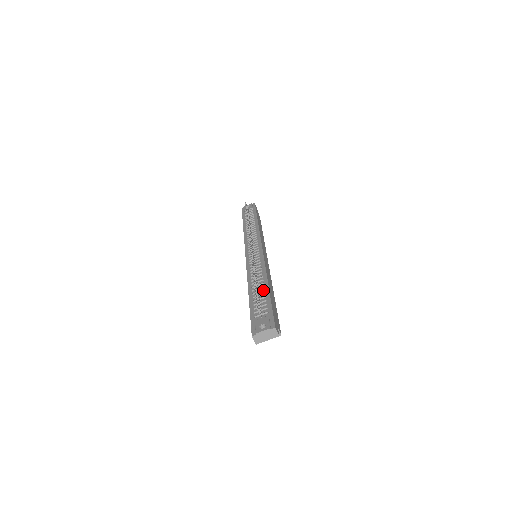
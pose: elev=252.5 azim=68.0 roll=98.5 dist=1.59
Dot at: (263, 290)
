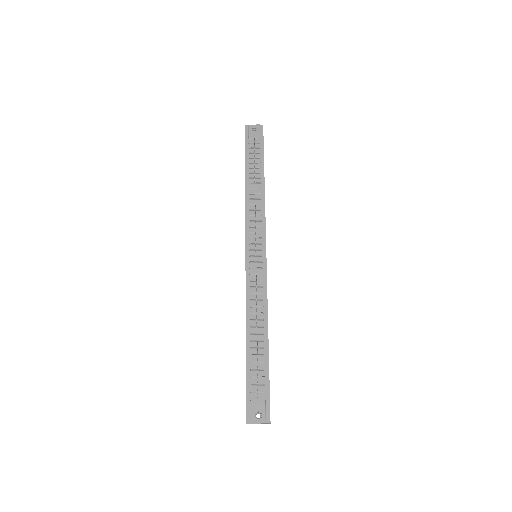
Dot at: (262, 348)
